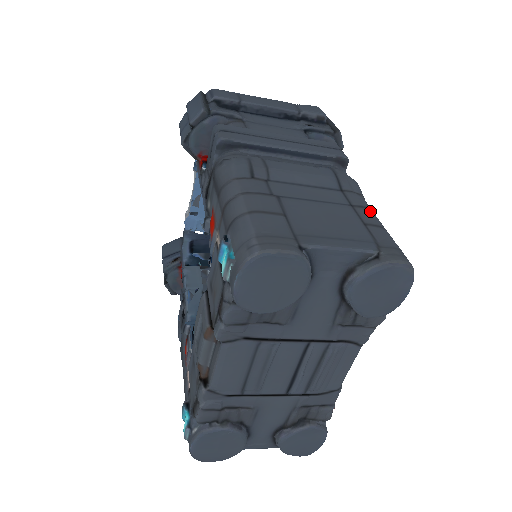
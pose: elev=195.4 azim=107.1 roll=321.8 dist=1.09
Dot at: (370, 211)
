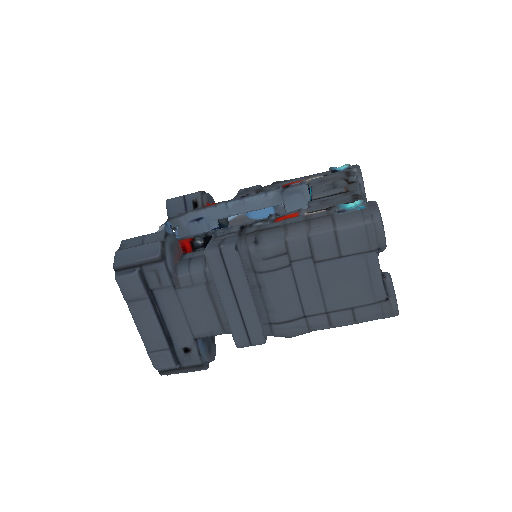
Dot at: occluded
